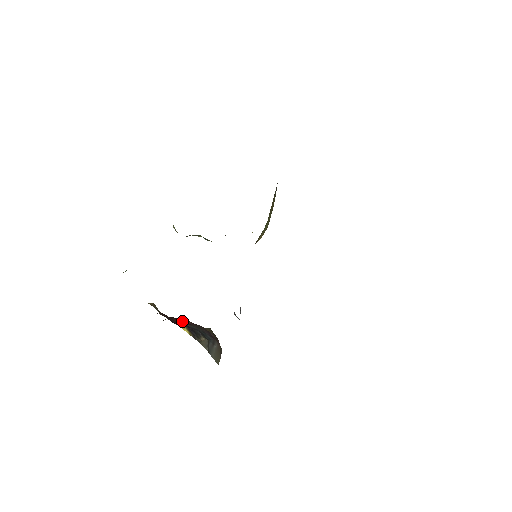
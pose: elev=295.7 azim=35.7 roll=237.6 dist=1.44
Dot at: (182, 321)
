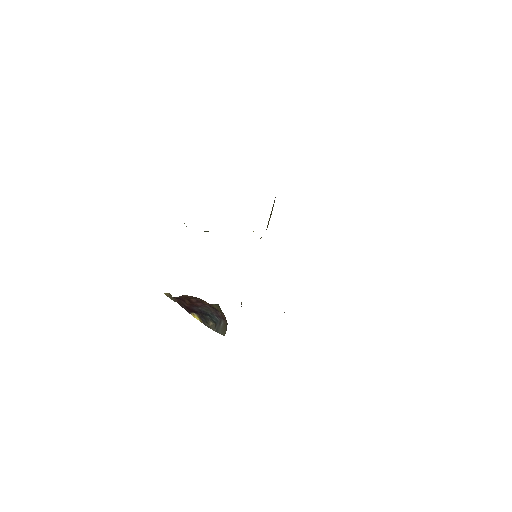
Dot at: (194, 301)
